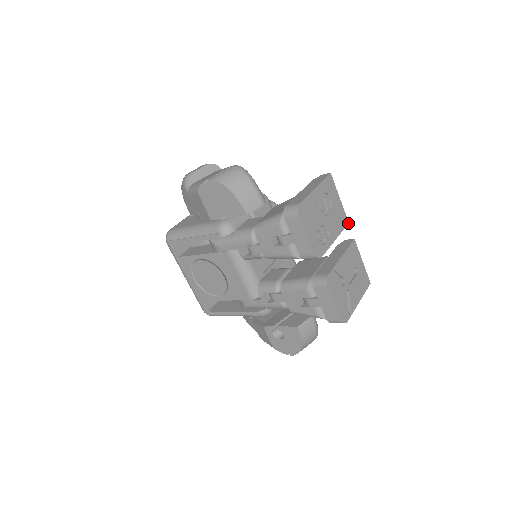
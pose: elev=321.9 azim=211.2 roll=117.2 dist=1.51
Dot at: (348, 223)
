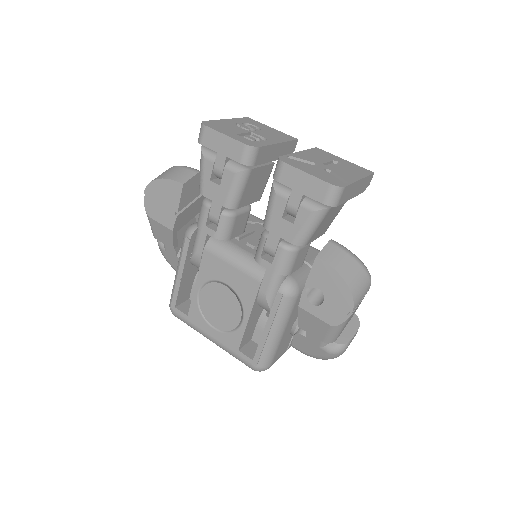
Dot at: (297, 140)
